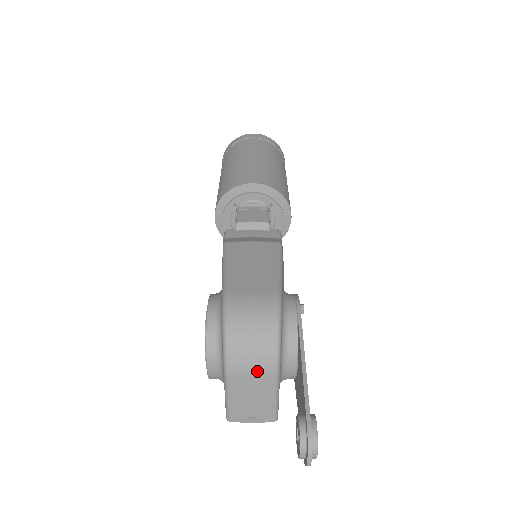
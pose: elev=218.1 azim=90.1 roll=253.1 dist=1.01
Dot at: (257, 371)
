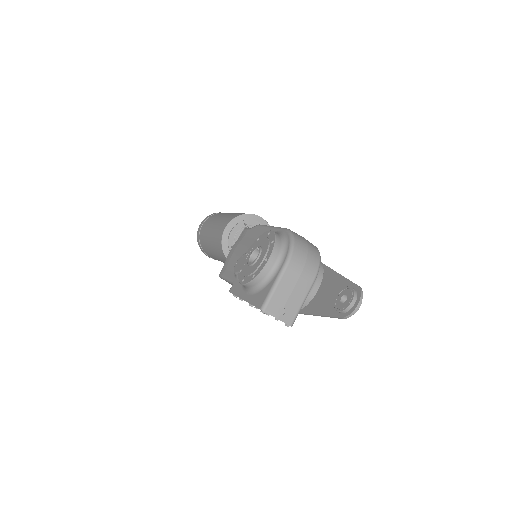
Dot at: (306, 271)
